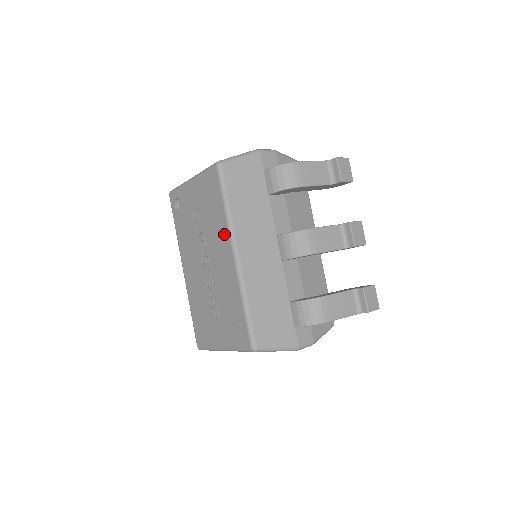
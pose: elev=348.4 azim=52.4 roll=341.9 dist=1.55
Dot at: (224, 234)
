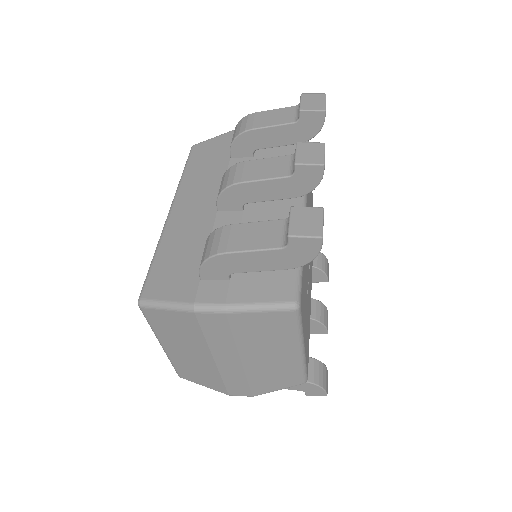
Dot at: occluded
